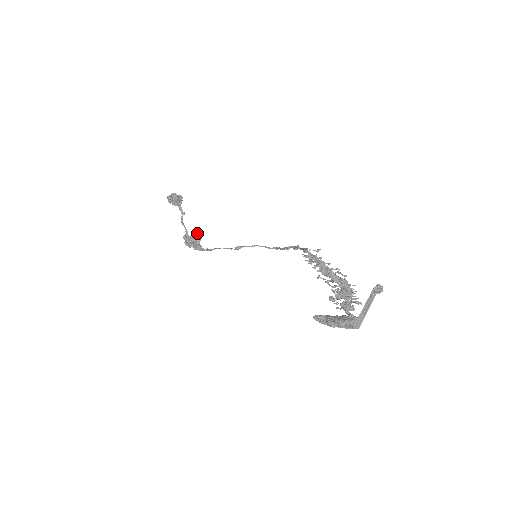
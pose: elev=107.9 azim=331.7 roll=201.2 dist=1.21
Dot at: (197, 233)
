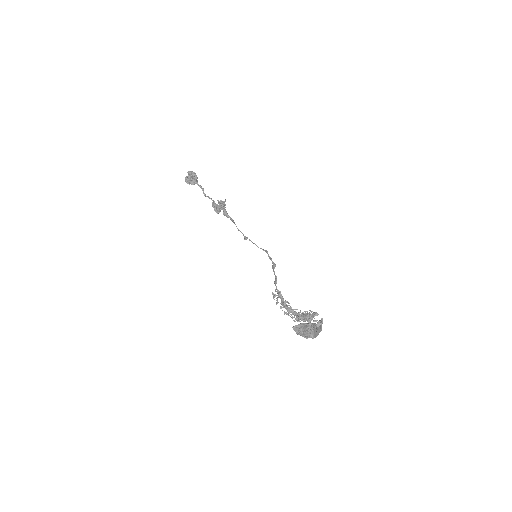
Dot at: (219, 202)
